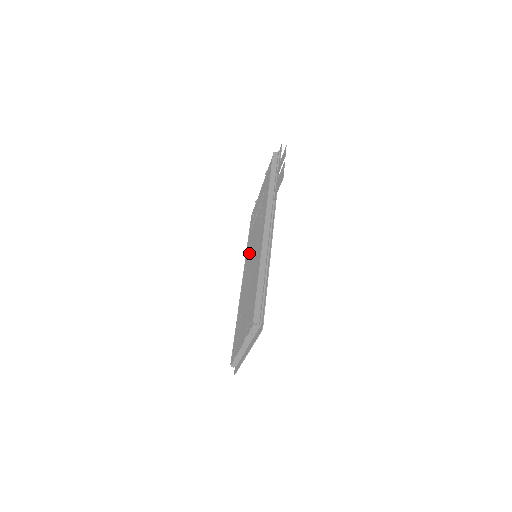
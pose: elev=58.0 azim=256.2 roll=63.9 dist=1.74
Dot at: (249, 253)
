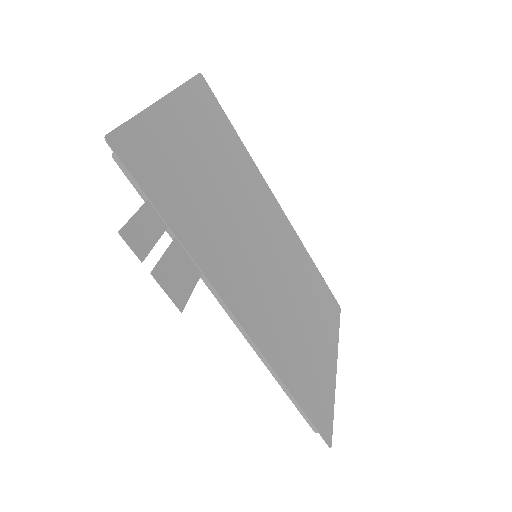
Dot at: occluded
